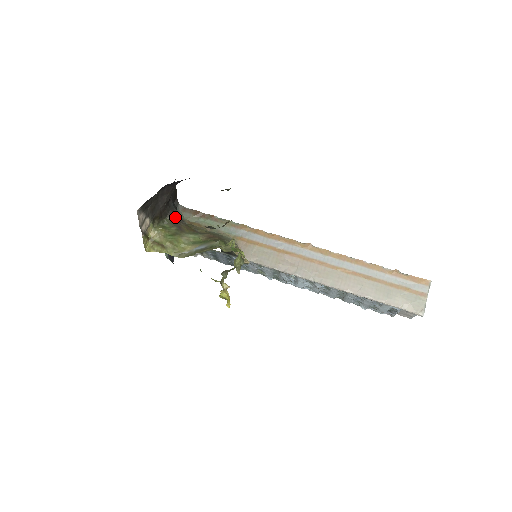
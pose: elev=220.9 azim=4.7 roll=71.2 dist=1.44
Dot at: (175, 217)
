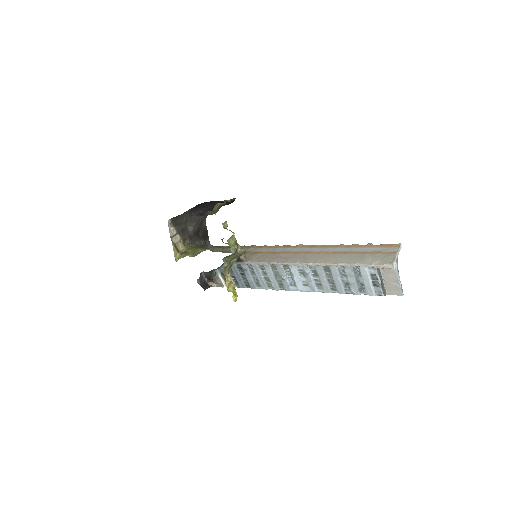
Dot at: (202, 243)
